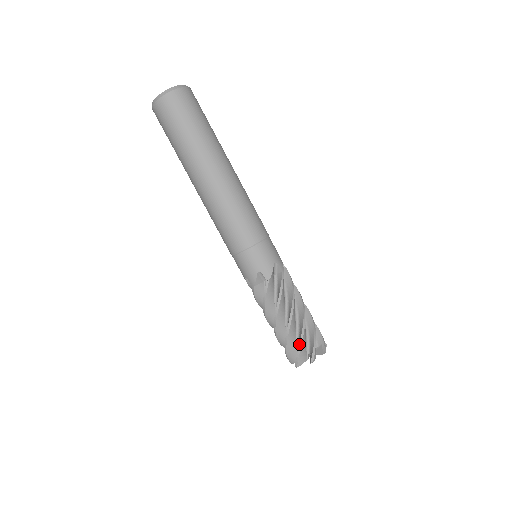
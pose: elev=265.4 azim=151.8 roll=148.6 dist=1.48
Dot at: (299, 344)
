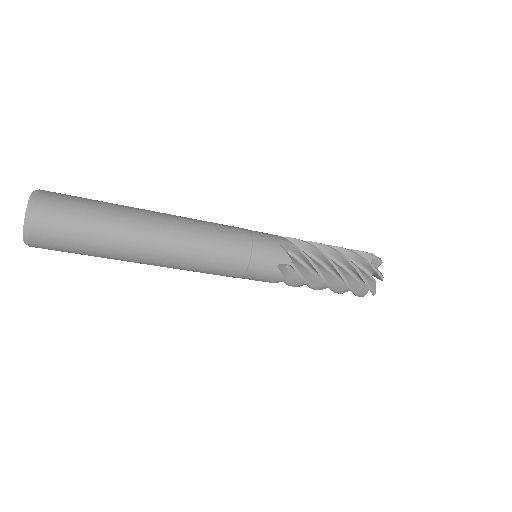
Dot at: occluded
